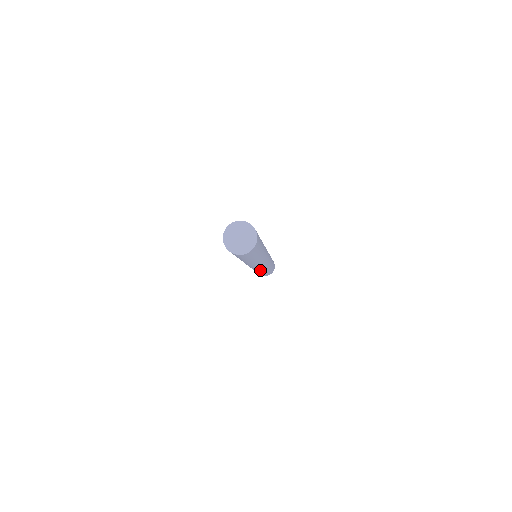
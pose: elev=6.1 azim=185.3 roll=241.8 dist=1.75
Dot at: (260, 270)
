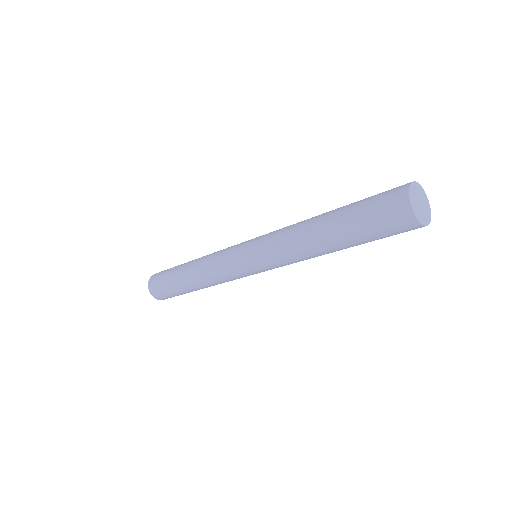
Dot at: occluded
